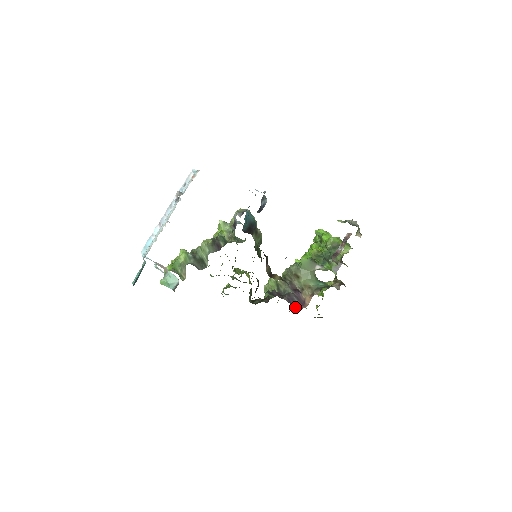
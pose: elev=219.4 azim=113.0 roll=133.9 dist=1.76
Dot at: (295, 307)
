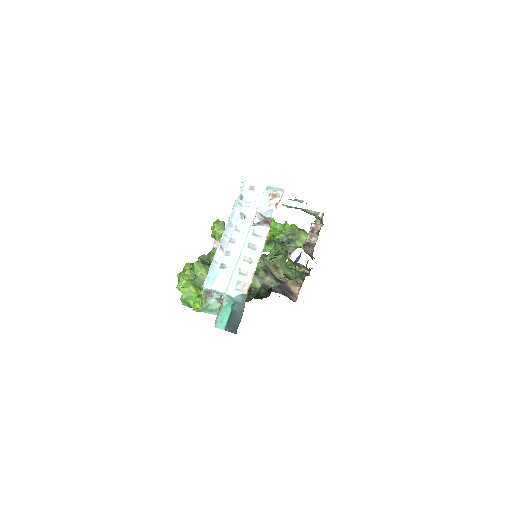
Dot at: (290, 299)
